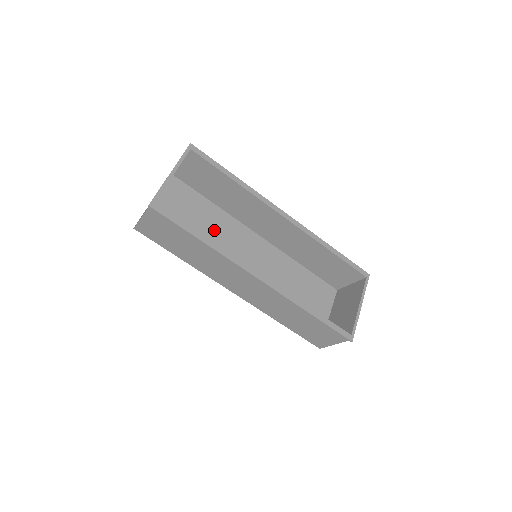
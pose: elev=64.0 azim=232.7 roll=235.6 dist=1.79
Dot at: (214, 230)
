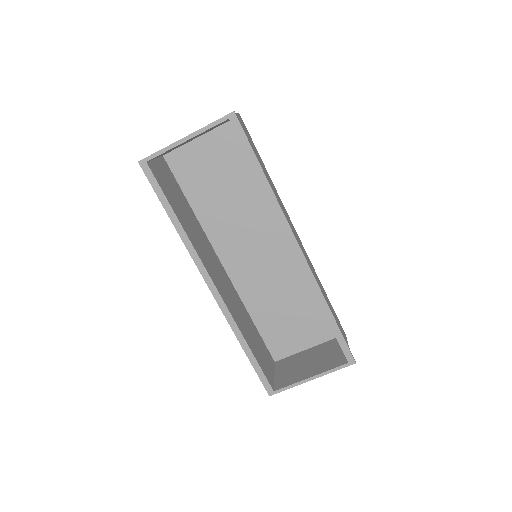
Dot at: (241, 201)
